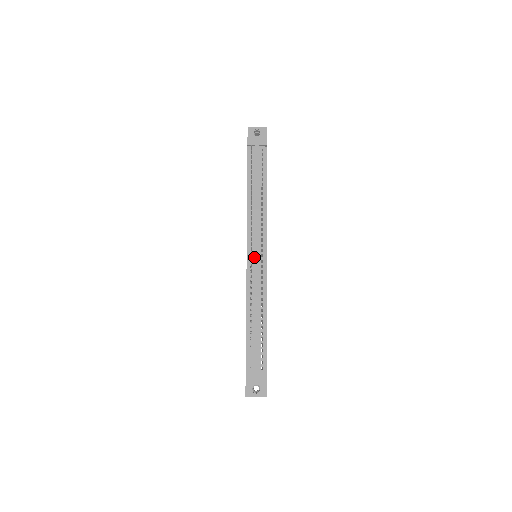
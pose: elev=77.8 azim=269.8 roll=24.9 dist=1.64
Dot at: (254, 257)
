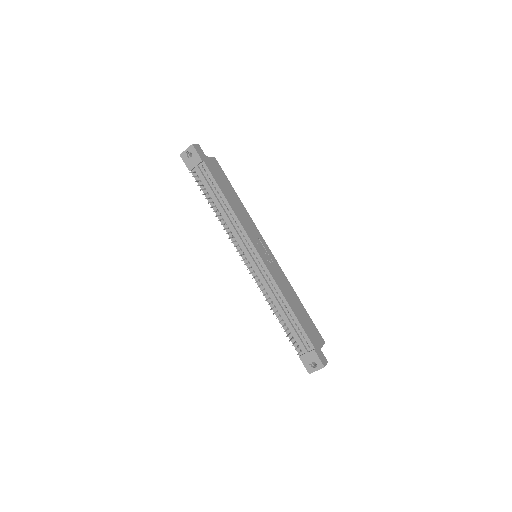
Dot at: (251, 262)
